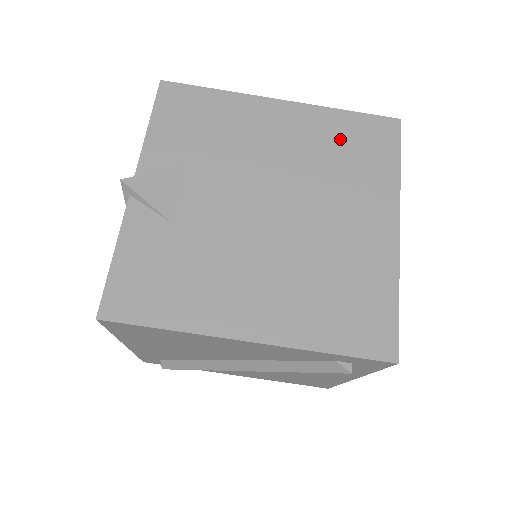
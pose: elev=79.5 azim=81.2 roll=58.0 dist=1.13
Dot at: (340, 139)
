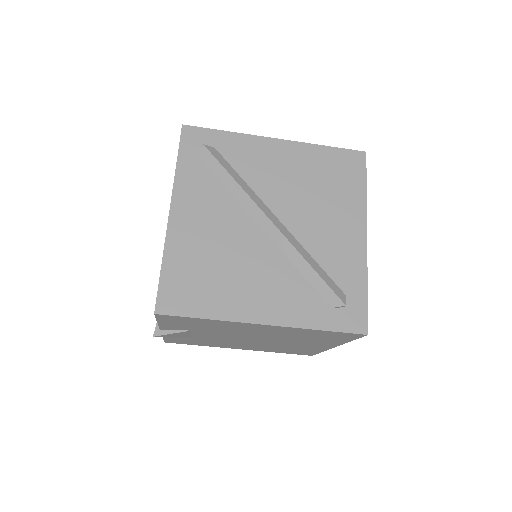
Dot at: (309, 335)
